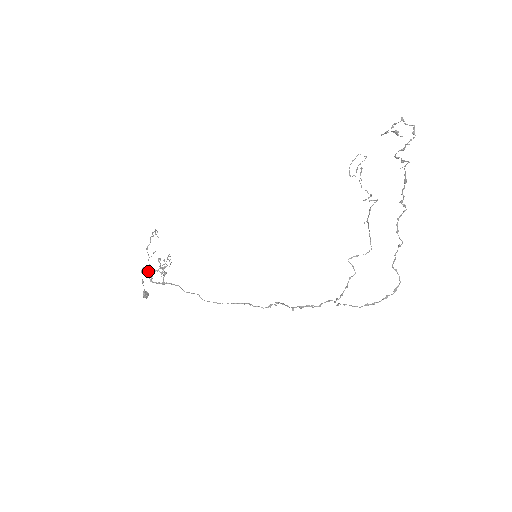
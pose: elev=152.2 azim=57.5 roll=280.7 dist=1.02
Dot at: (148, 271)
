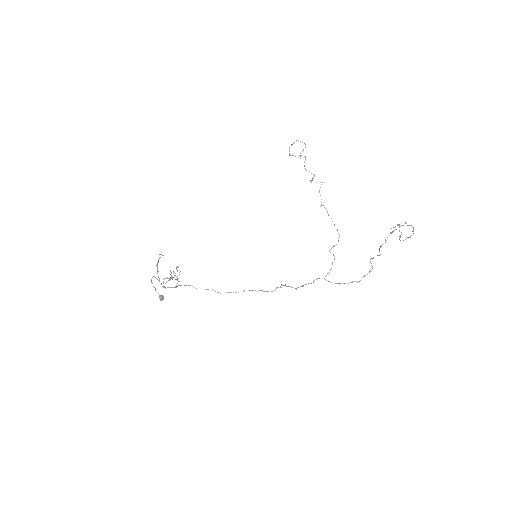
Dot at: occluded
